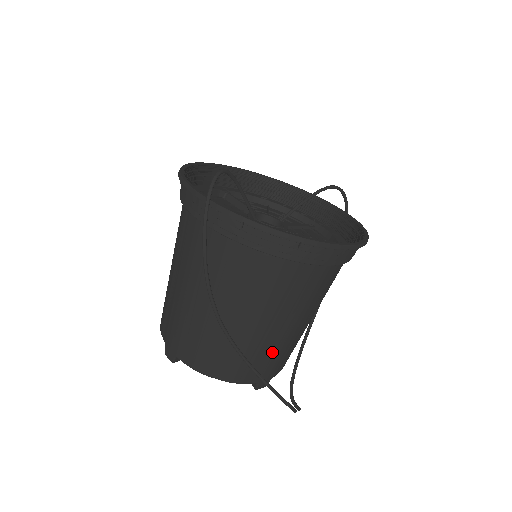
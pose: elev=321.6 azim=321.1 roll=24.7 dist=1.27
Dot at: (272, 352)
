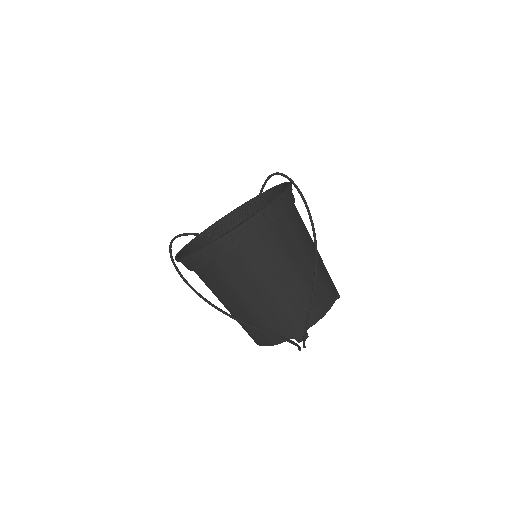
Dot at: (274, 315)
